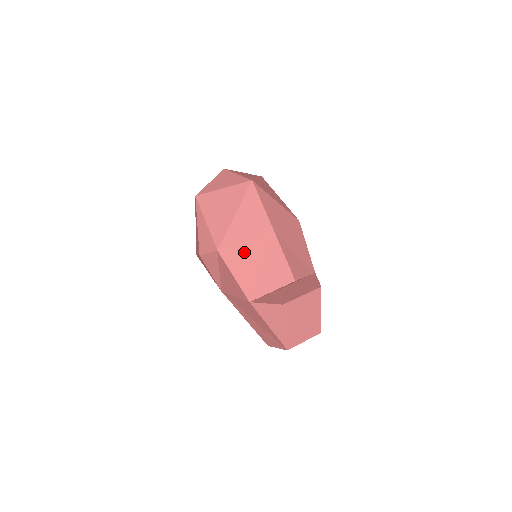
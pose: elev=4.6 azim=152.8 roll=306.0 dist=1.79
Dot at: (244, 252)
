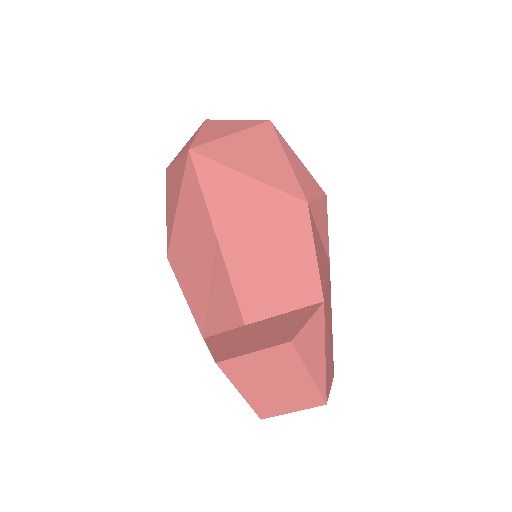
Dot at: (190, 265)
